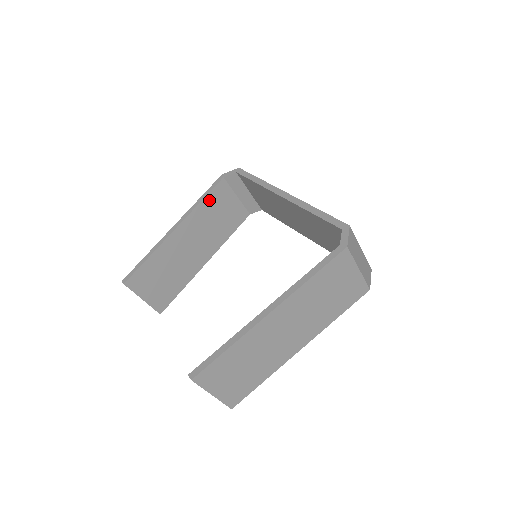
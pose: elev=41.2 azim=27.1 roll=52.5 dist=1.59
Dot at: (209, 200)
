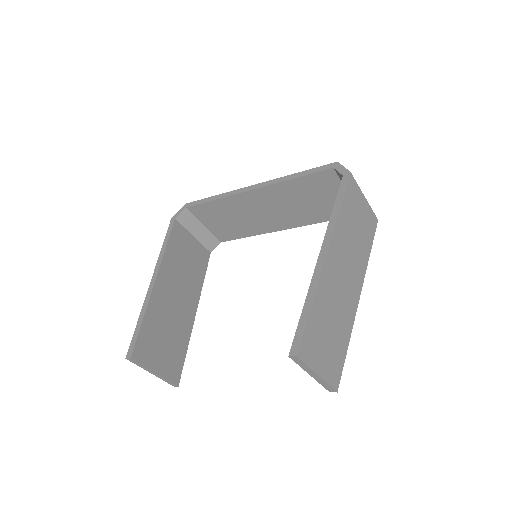
Dot at: (172, 244)
